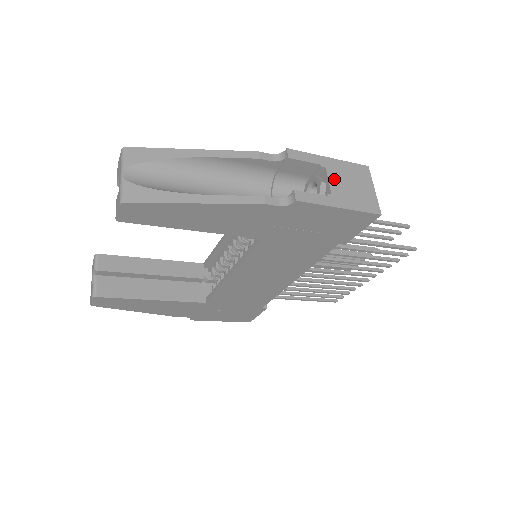
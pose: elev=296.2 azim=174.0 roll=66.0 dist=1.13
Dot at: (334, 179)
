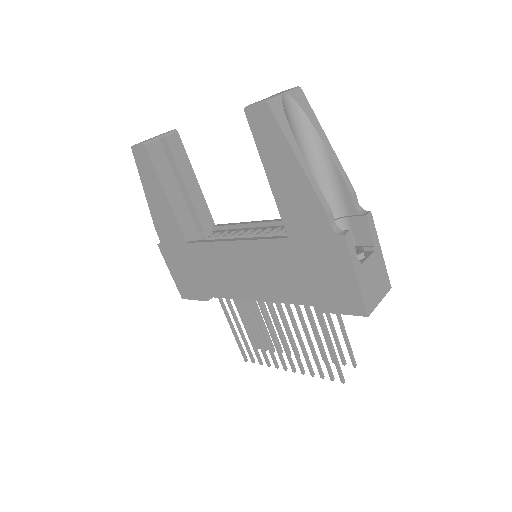
Dot at: (371, 262)
